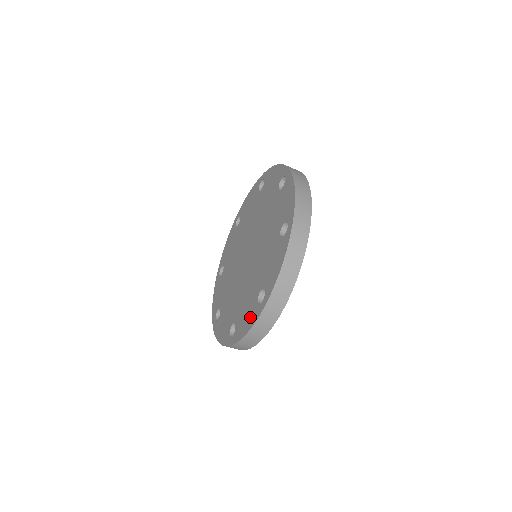
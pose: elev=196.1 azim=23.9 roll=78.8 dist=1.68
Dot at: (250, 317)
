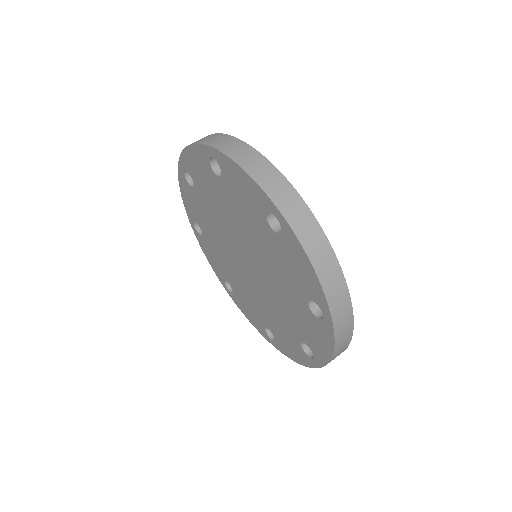
Dot at: (321, 335)
